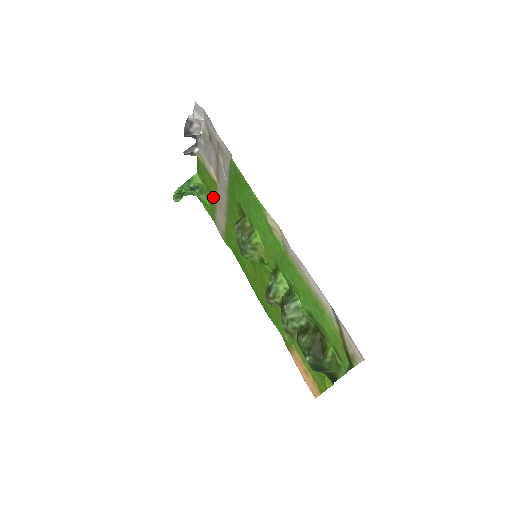
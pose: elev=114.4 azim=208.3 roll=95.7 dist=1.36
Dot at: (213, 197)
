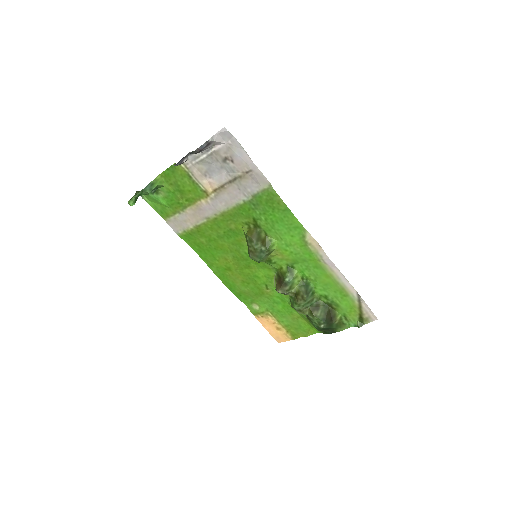
Dot at: (186, 201)
